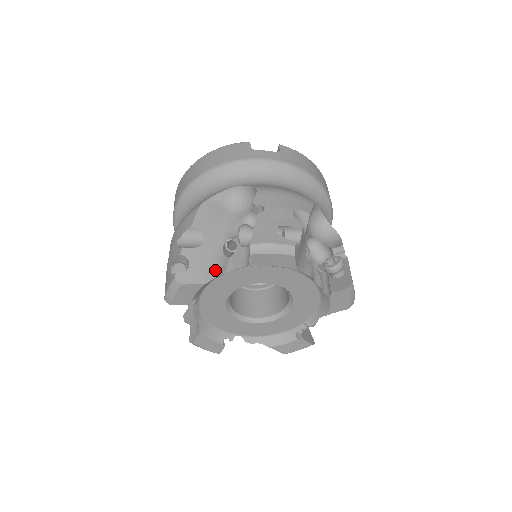
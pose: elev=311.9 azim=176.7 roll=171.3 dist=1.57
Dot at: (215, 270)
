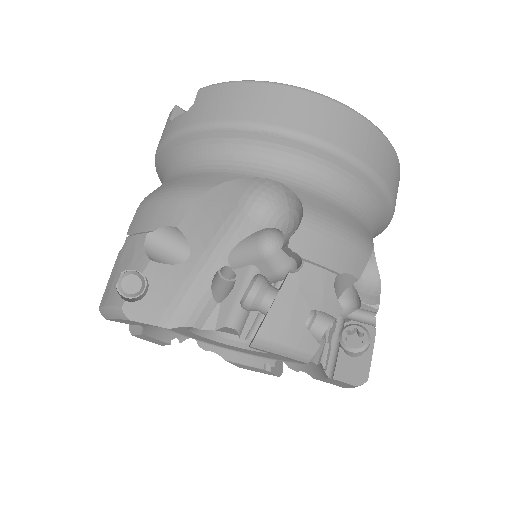
Dot at: occluded
